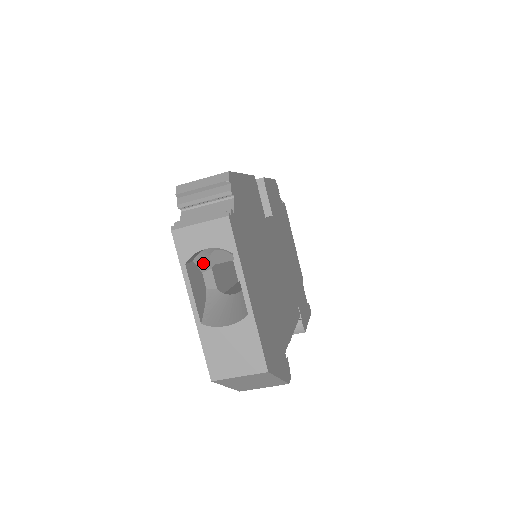
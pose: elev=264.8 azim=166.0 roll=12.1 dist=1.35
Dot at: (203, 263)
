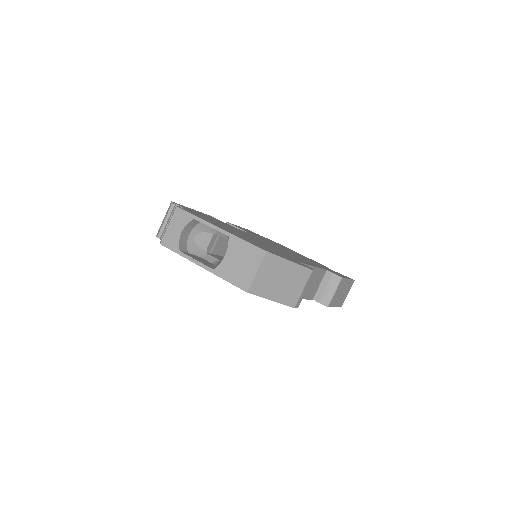
Dot at: (197, 252)
